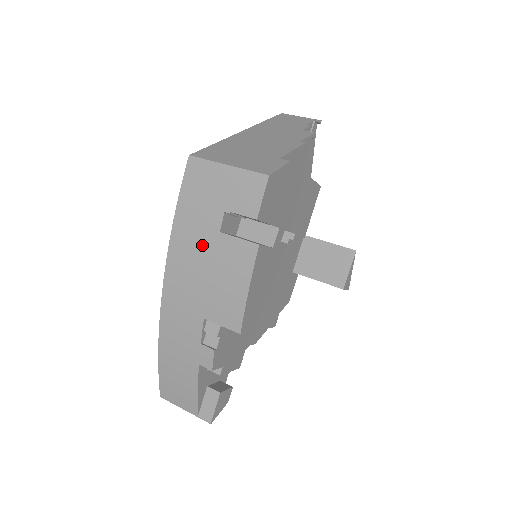
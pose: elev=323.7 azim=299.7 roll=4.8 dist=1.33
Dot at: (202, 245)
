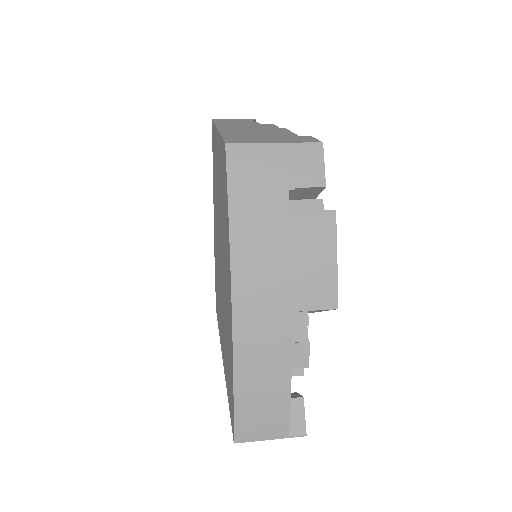
Dot at: (273, 232)
